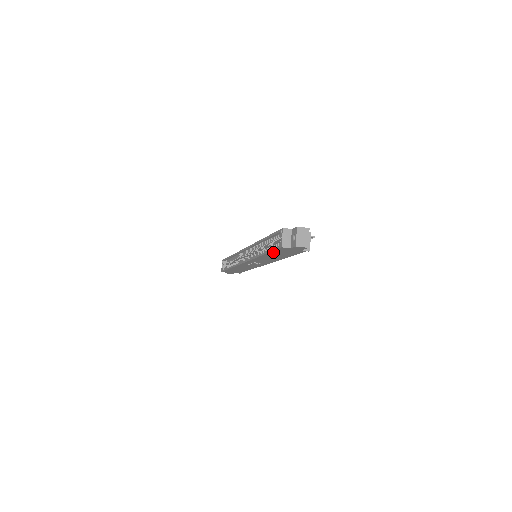
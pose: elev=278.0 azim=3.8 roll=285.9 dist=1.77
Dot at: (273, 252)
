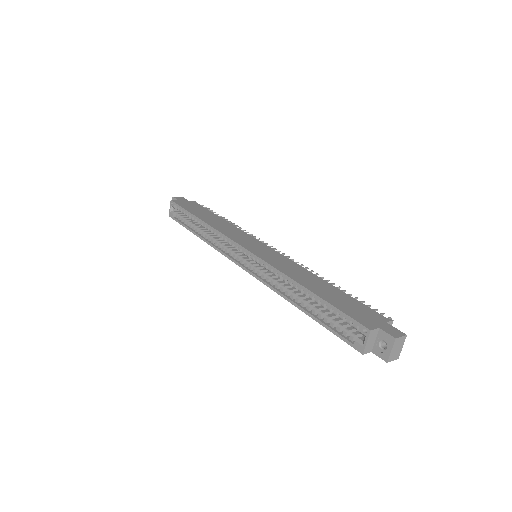
Dot at: (328, 326)
